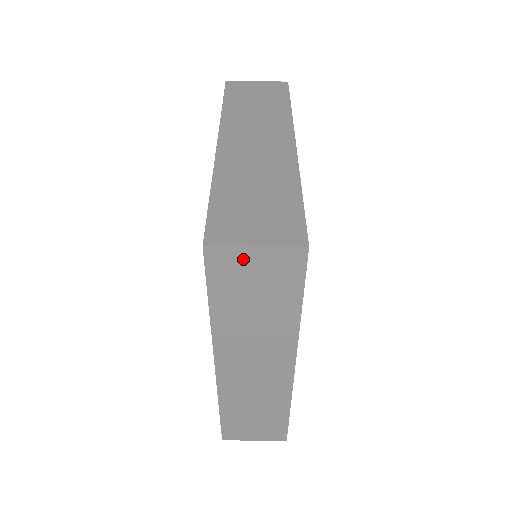
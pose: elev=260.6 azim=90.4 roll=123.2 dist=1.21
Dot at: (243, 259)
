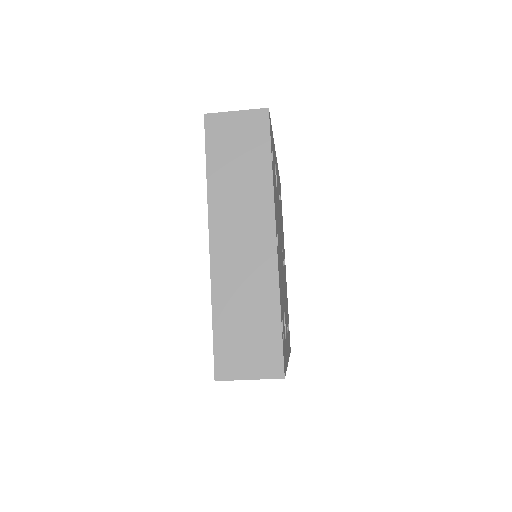
Dot at: occluded
